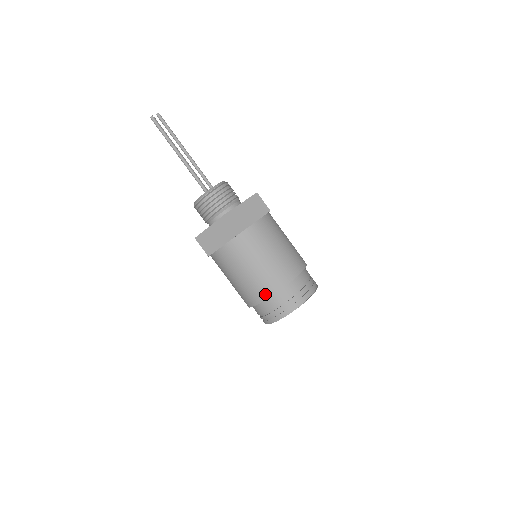
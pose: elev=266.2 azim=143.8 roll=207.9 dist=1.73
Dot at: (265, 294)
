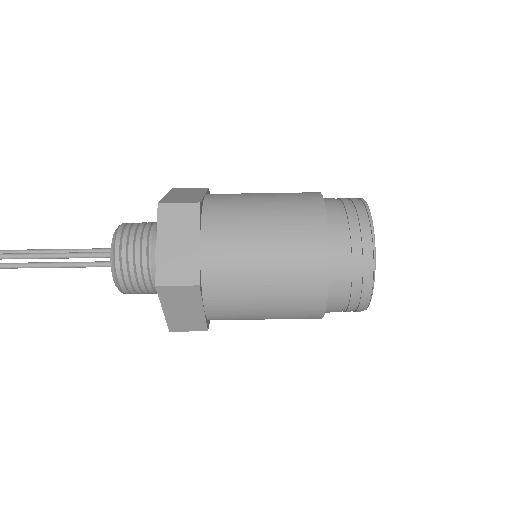
Dot at: occluded
